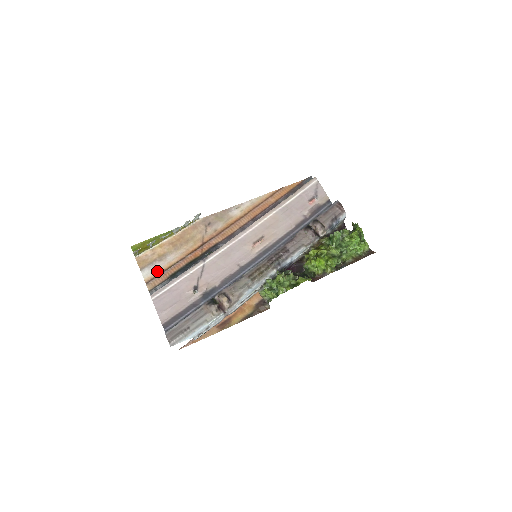
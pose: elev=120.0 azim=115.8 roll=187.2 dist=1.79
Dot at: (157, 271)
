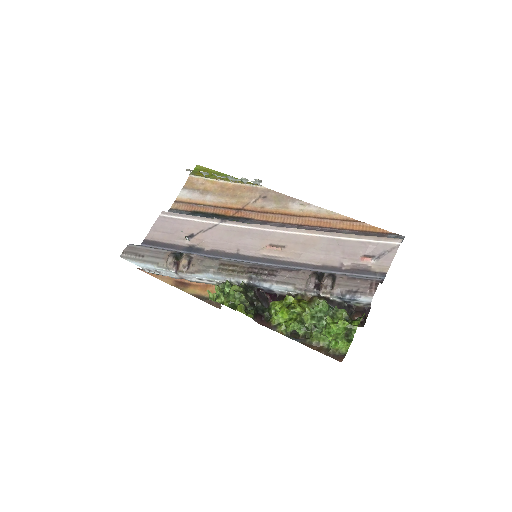
Dot at: (191, 199)
